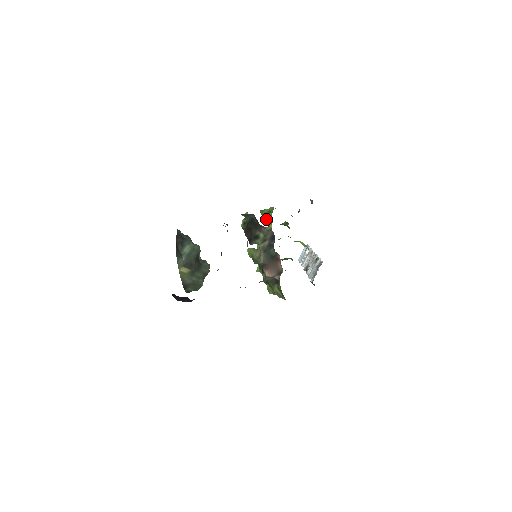
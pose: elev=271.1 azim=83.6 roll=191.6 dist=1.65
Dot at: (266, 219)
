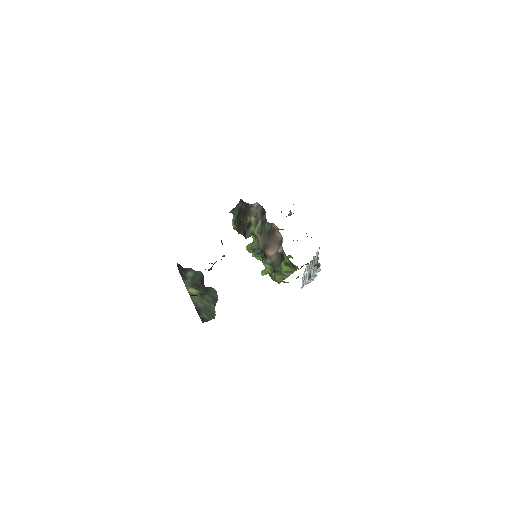
Dot at: occluded
